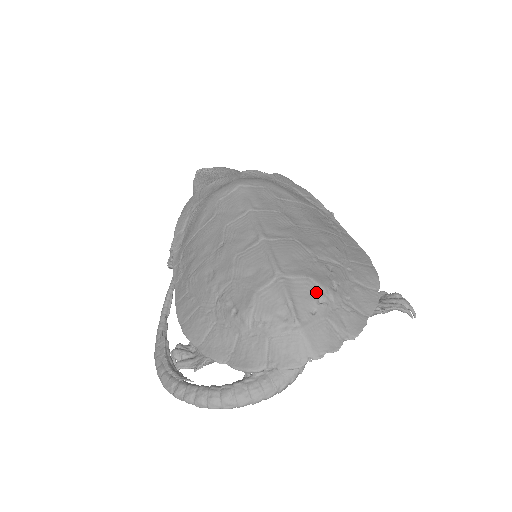
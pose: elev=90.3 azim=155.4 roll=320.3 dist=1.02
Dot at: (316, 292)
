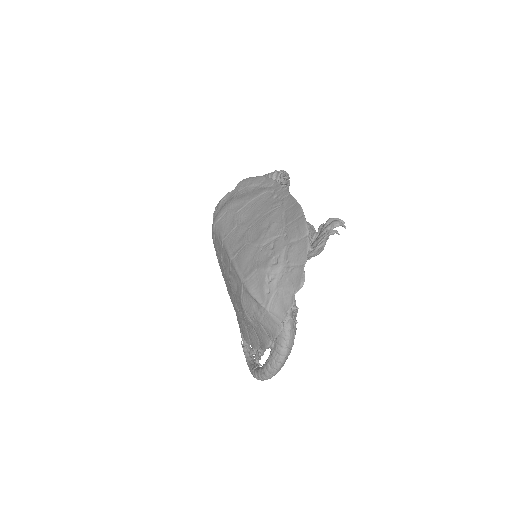
Dot at: (264, 277)
